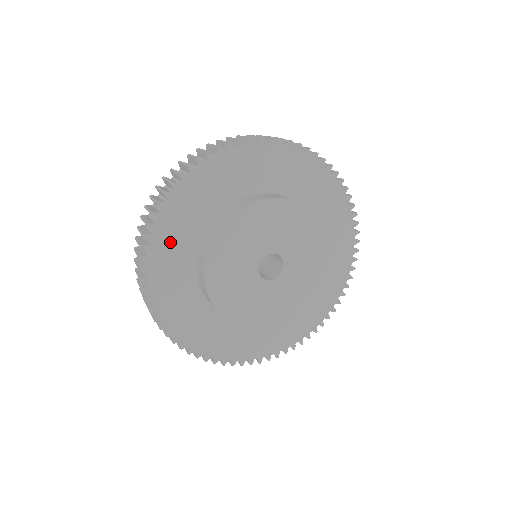
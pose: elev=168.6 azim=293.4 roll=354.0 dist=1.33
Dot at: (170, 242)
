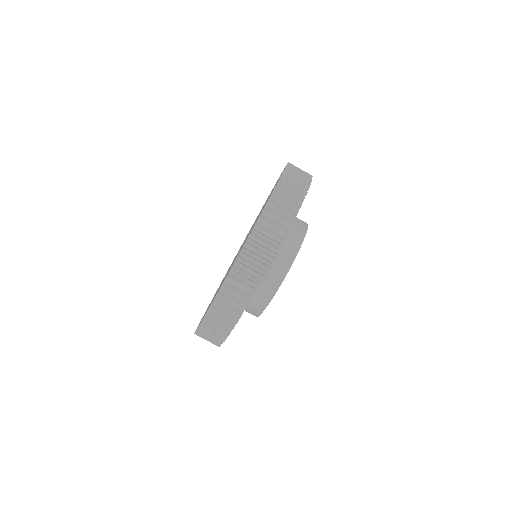
Dot at: occluded
